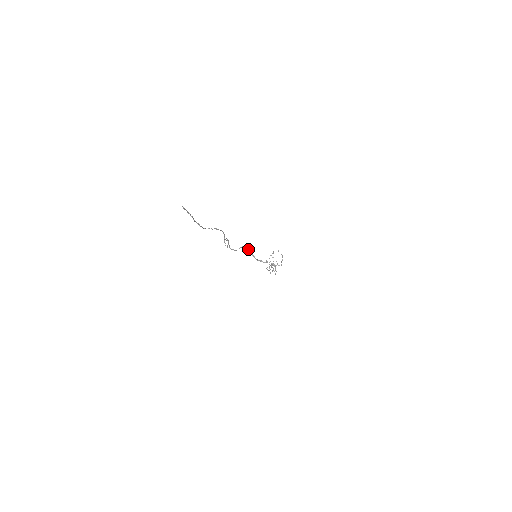
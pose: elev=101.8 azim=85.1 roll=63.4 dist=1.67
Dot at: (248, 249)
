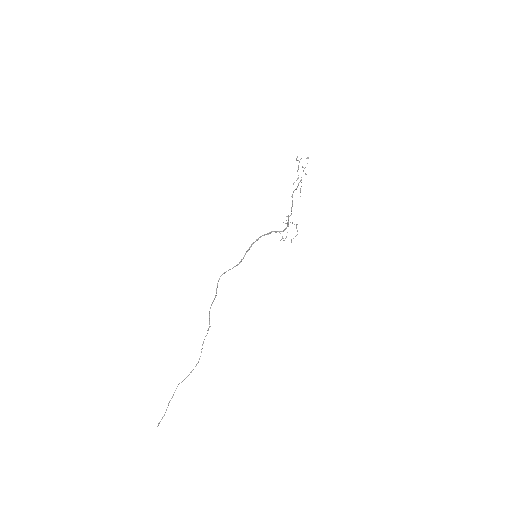
Dot at: occluded
